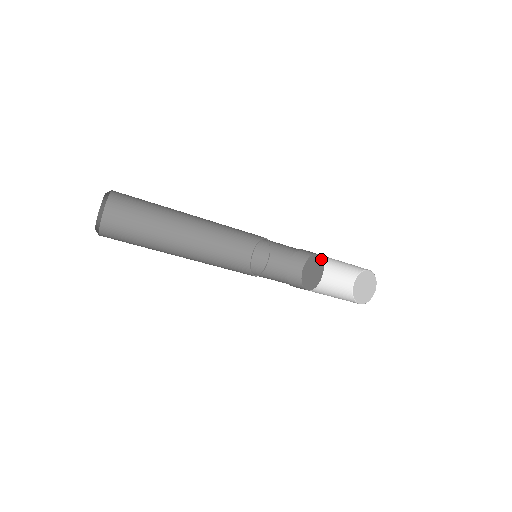
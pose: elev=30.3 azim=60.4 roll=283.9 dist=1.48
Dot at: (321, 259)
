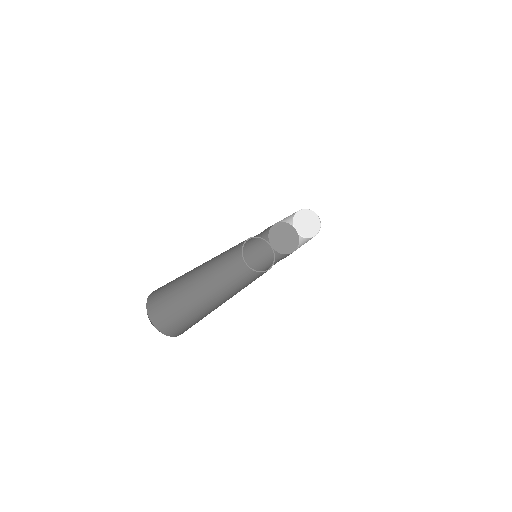
Dot at: (298, 242)
